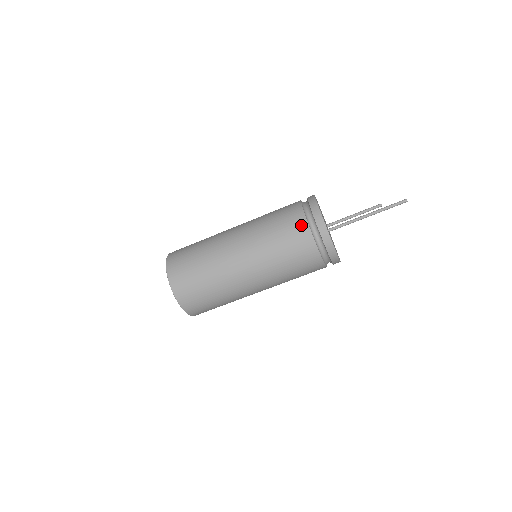
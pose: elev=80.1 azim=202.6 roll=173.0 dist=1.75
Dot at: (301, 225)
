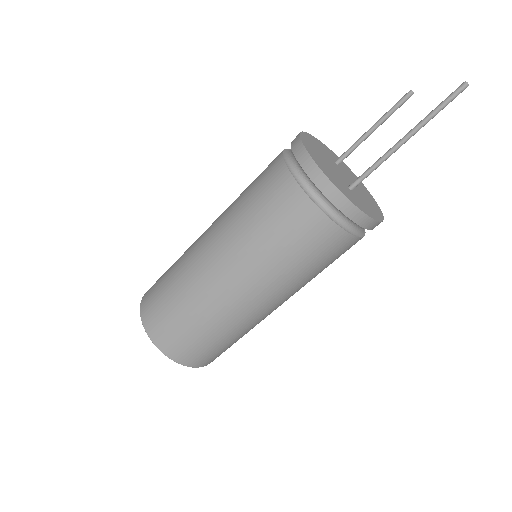
Dot at: (310, 216)
